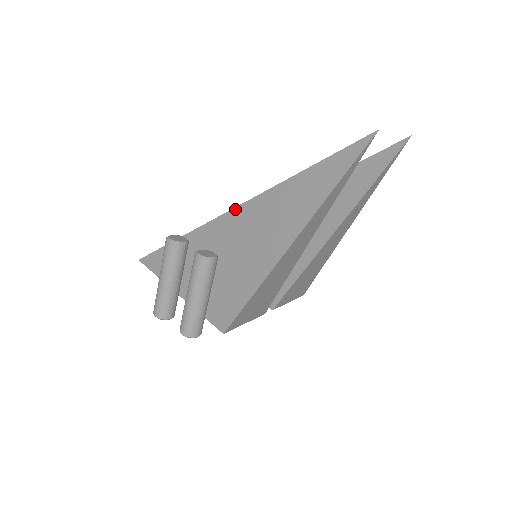
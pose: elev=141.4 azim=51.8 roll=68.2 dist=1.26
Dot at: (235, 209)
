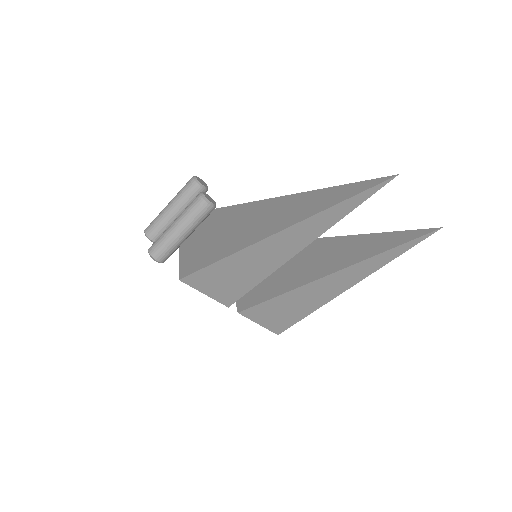
Dot at: (263, 200)
